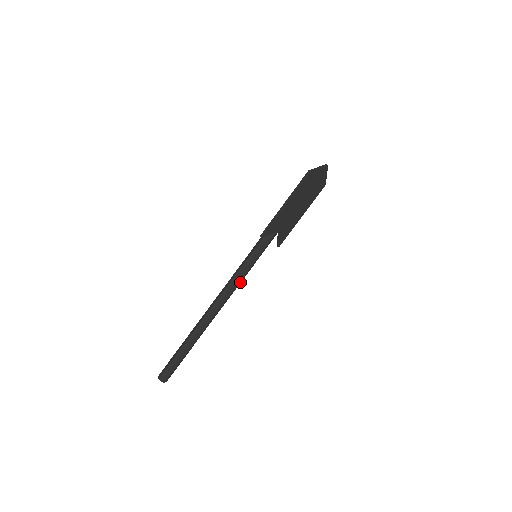
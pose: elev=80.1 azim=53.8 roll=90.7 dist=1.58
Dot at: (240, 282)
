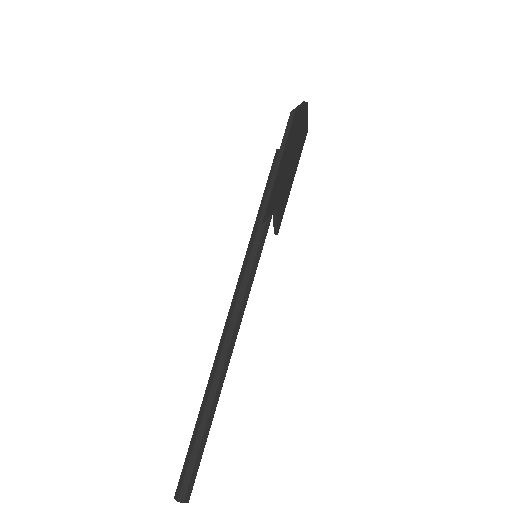
Dot at: (246, 302)
